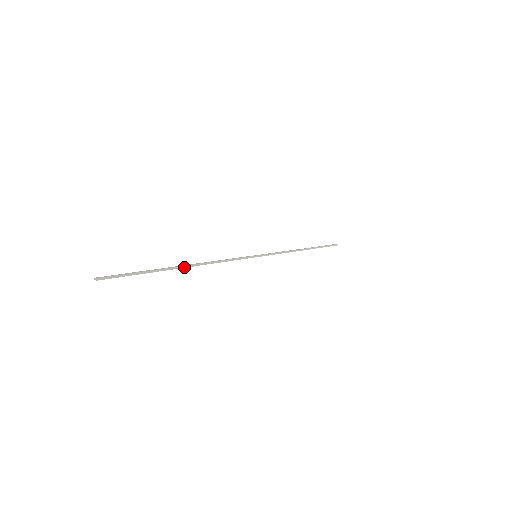
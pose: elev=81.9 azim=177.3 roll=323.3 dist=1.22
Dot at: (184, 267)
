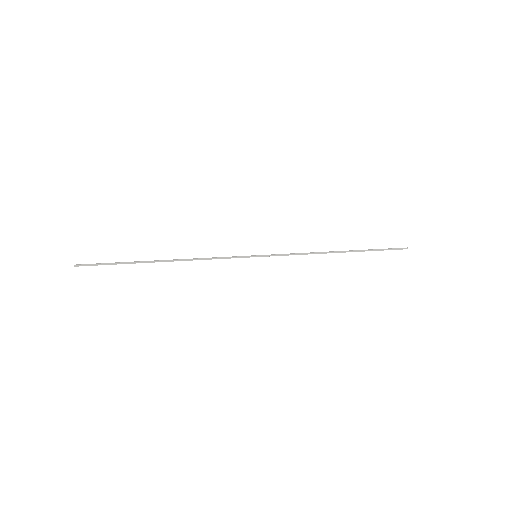
Dot at: occluded
